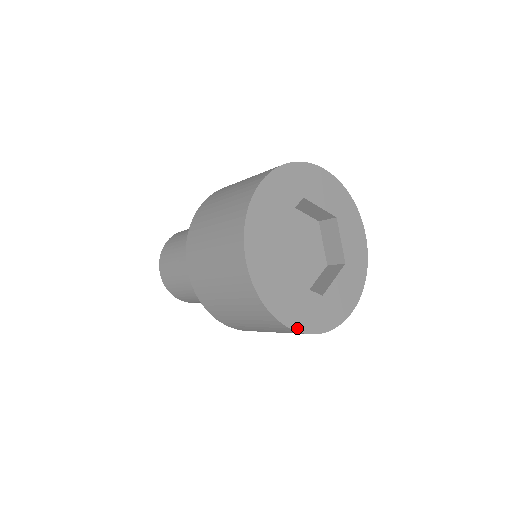
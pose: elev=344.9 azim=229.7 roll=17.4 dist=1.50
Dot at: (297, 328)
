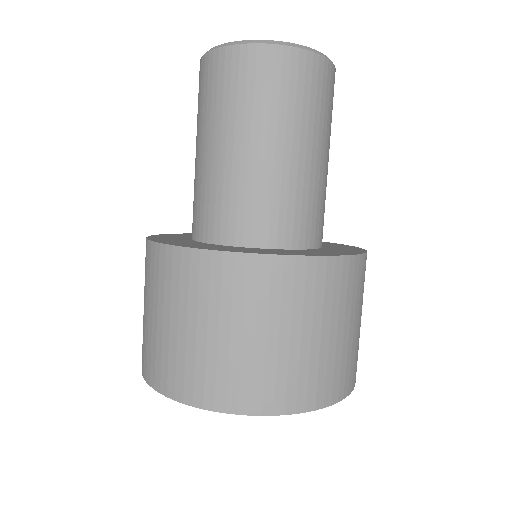
Dot at: occluded
